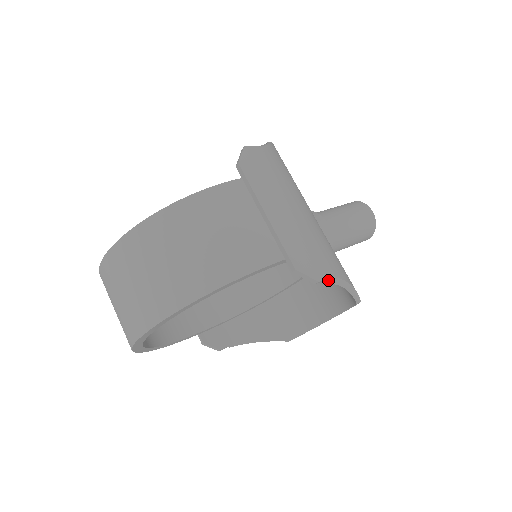
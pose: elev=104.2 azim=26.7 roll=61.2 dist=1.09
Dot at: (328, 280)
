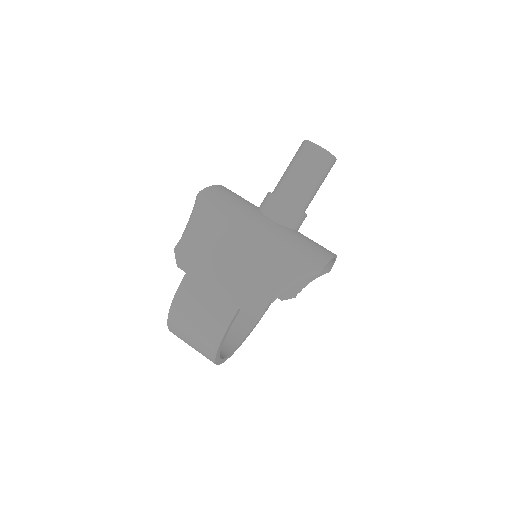
Dot at: (274, 298)
